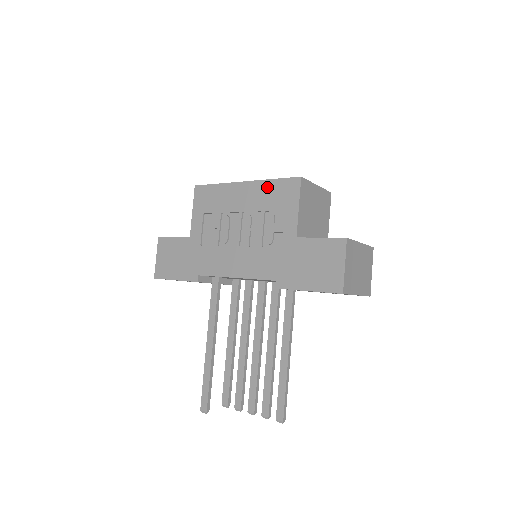
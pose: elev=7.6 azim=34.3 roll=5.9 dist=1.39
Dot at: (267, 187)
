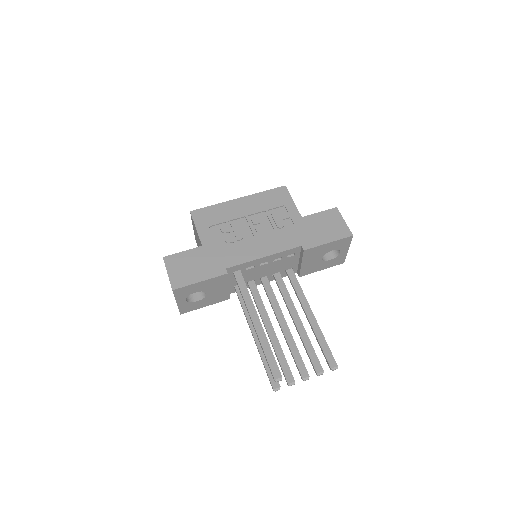
Dot at: (262, 196)
